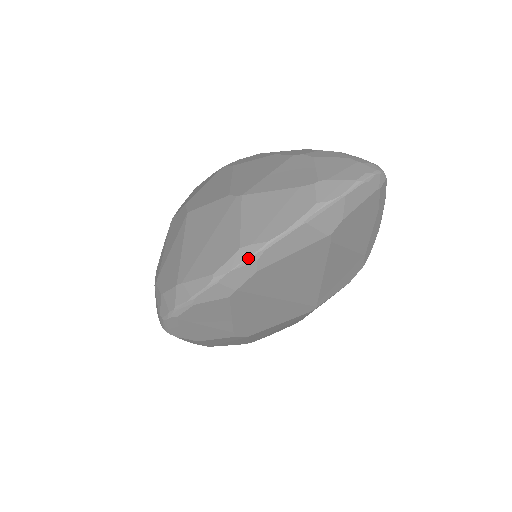
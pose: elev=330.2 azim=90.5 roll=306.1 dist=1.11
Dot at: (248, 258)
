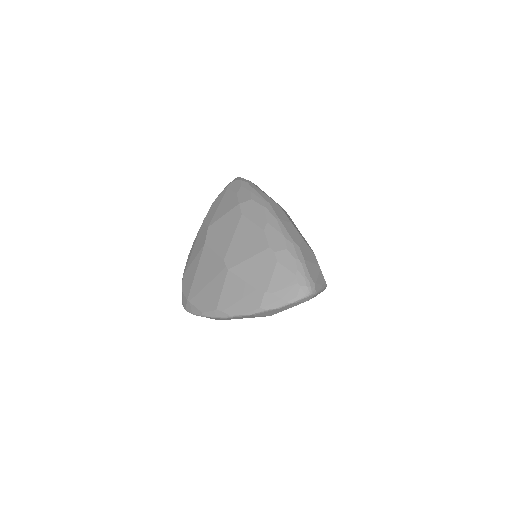
Dot at: (219, 317)
